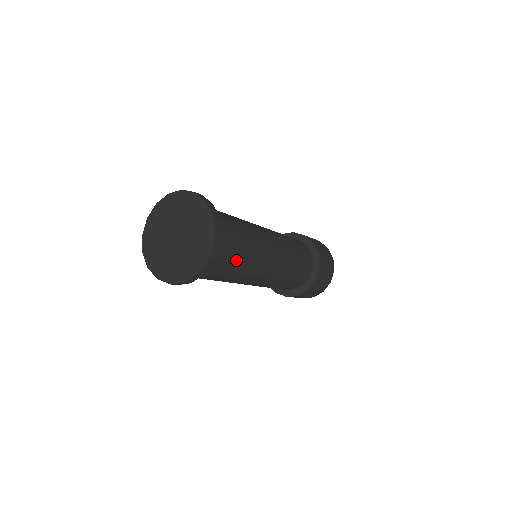
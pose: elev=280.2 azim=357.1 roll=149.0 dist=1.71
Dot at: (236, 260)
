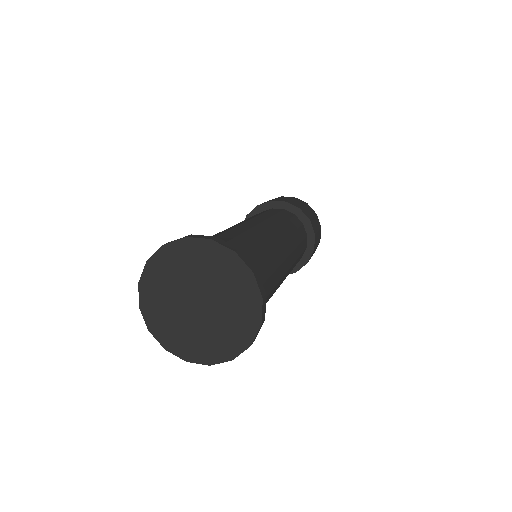
Dot at: (268, 294)
